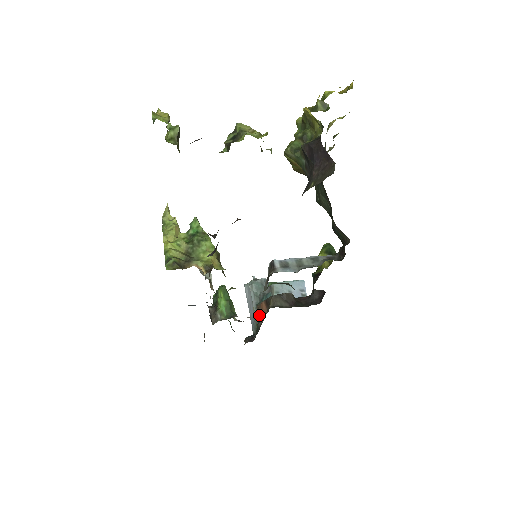
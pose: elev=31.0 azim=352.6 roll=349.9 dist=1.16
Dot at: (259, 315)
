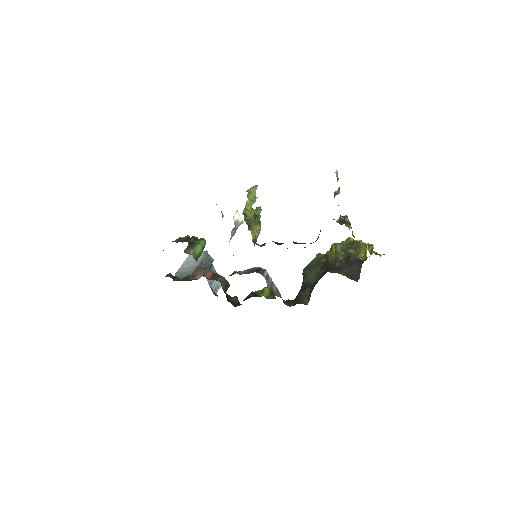
Dot at: occluded
